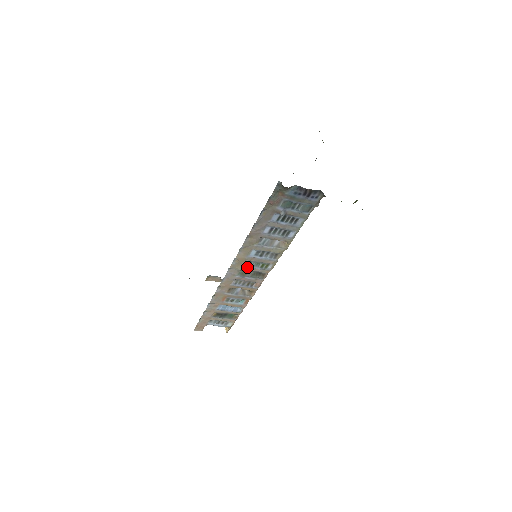
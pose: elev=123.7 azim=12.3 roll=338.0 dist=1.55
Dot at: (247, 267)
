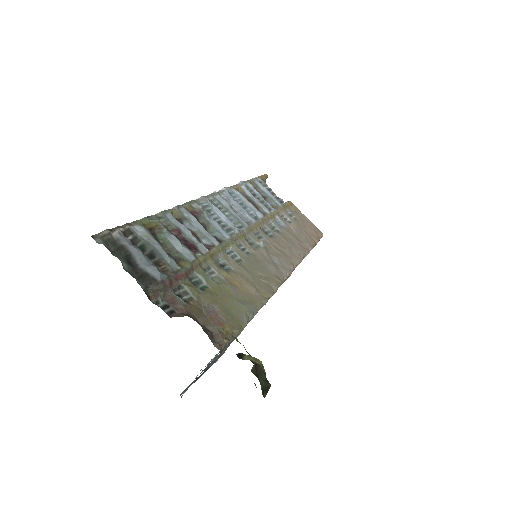
Dot at: occluded
